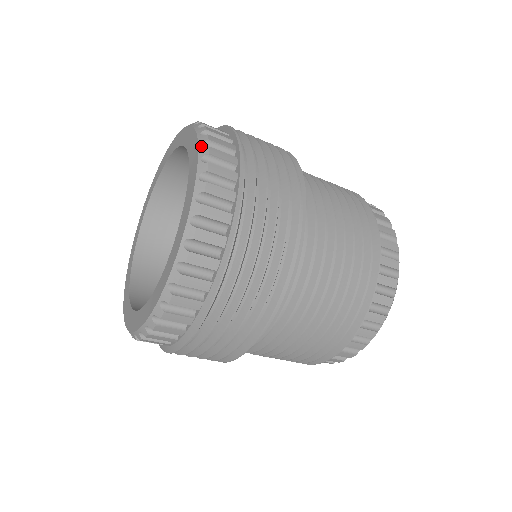
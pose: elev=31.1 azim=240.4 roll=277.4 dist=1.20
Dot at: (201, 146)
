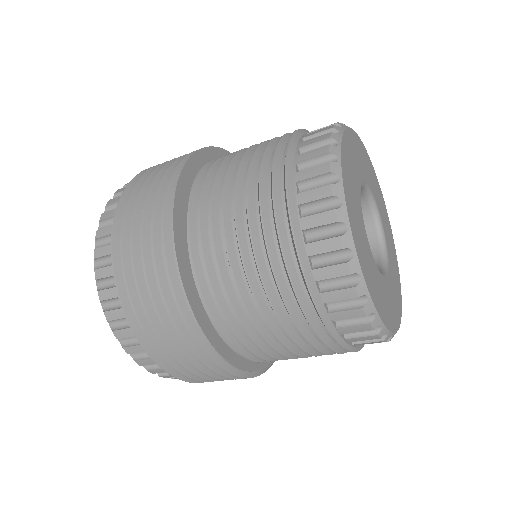
Dot at: occluded
